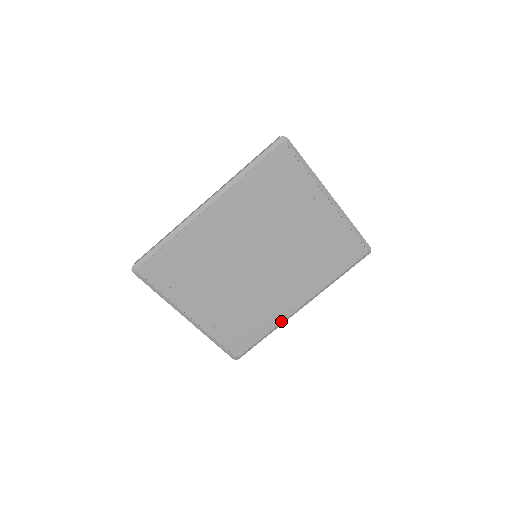
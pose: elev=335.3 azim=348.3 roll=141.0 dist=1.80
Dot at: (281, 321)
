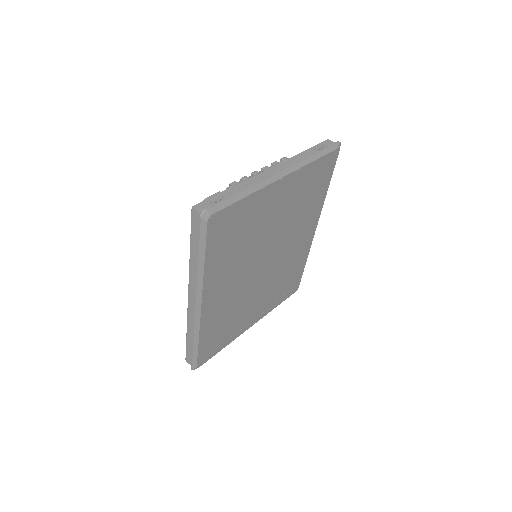
Dot at: (309, 249)
